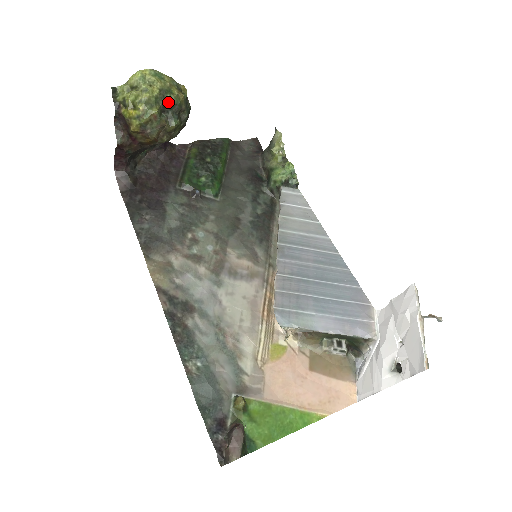
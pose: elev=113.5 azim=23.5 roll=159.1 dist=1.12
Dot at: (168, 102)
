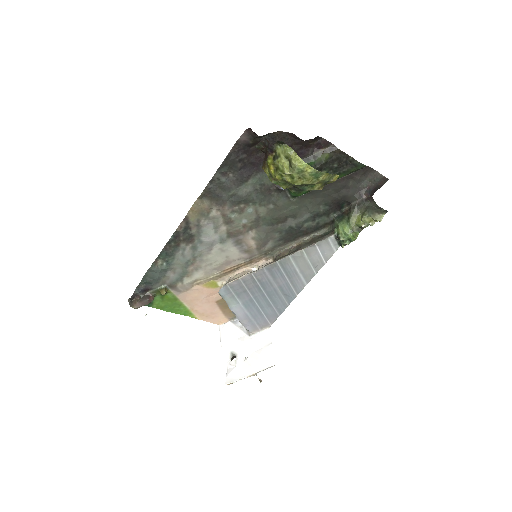
Dot at: (301, 189)
